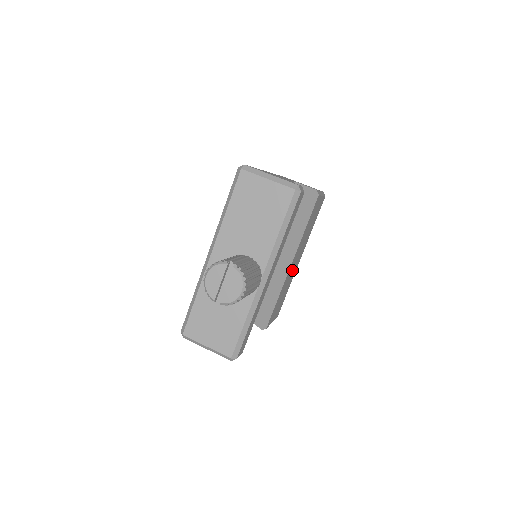
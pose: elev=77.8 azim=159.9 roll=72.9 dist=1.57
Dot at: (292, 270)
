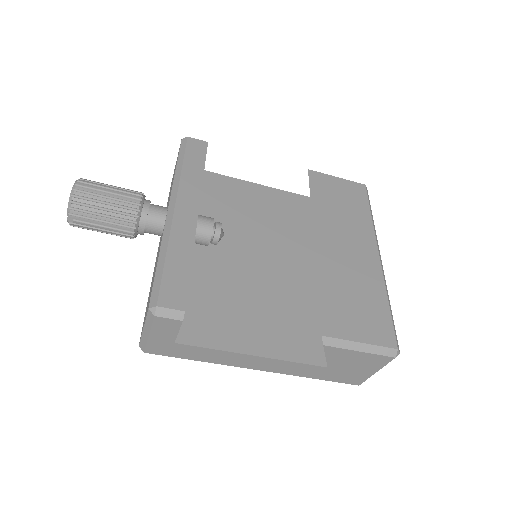
Dot at: (346, 259)
